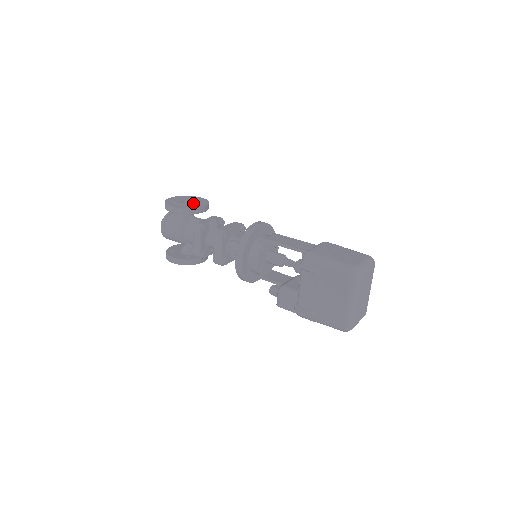
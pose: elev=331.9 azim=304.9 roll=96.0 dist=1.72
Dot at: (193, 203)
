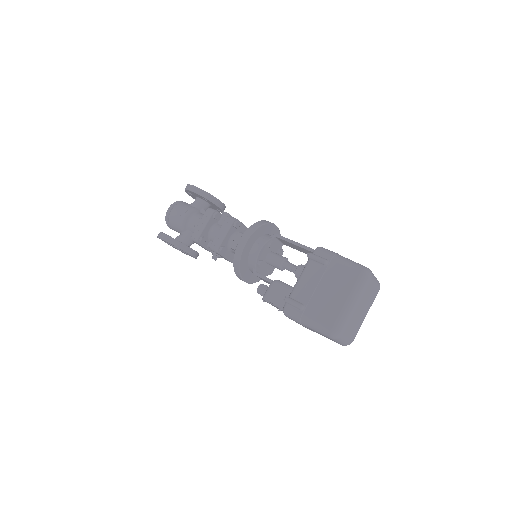
Dot at: occluded
